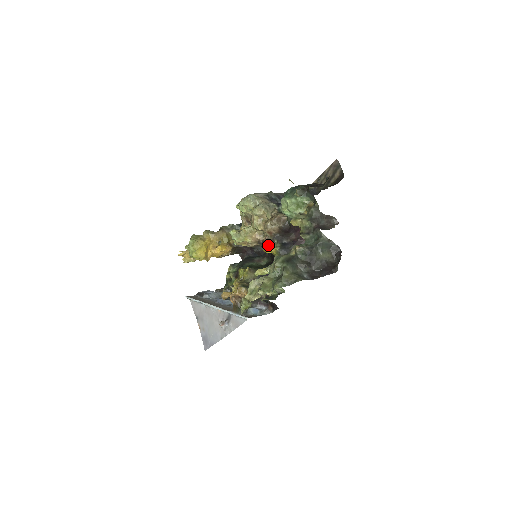
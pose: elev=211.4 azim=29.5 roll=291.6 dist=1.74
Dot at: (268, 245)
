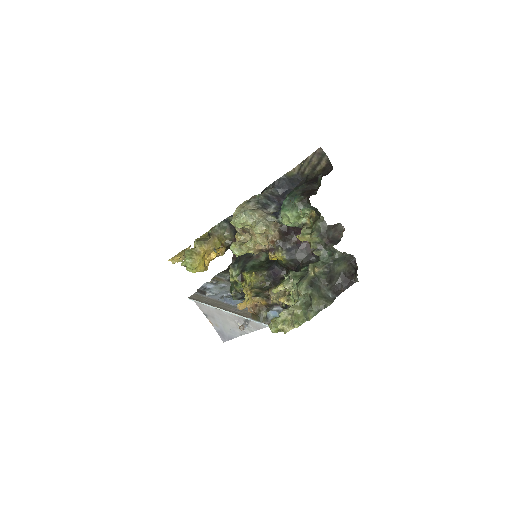
Dot at: (274, 255)
